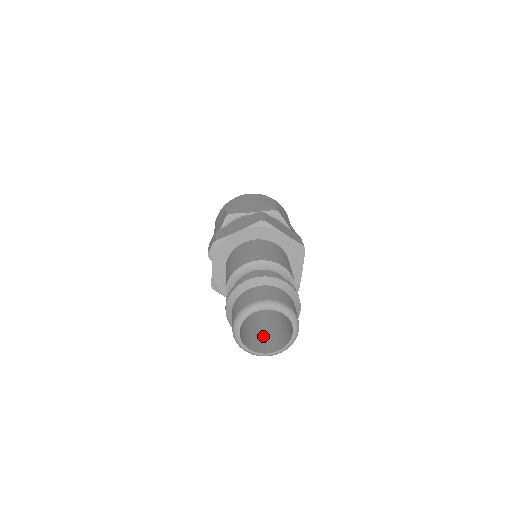
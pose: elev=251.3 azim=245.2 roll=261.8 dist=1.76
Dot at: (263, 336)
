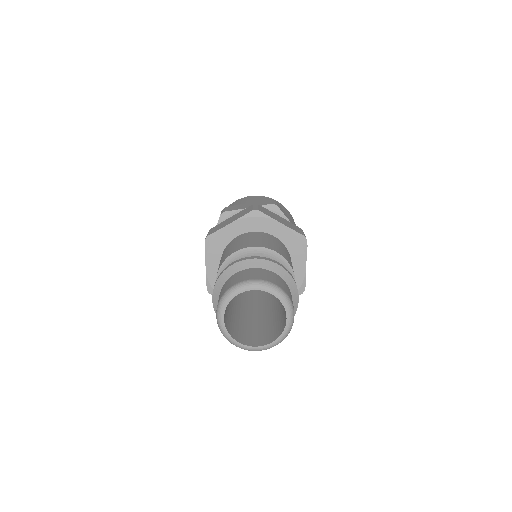
Dot at: (232, 319)
